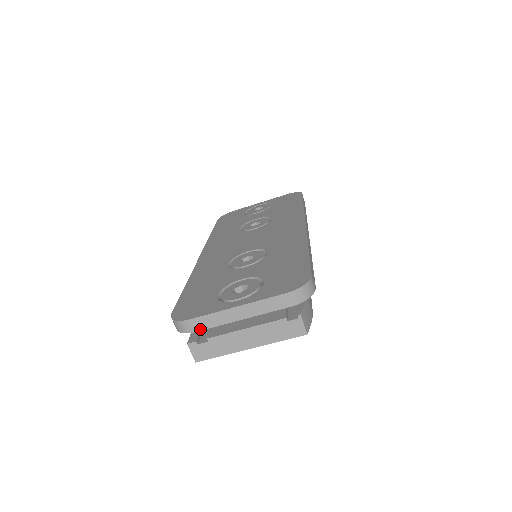
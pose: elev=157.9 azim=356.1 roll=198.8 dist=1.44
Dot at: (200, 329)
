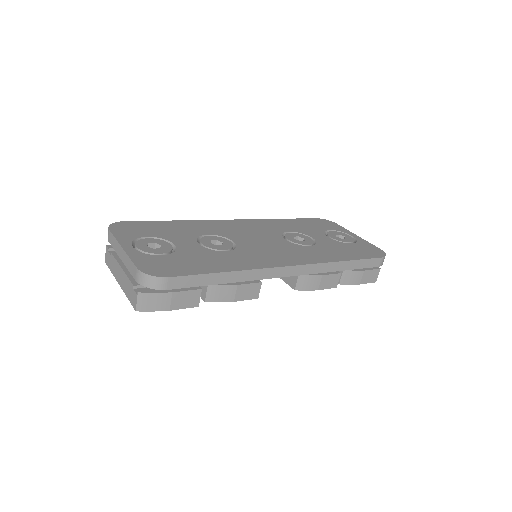
Dot at: (110, 242)
